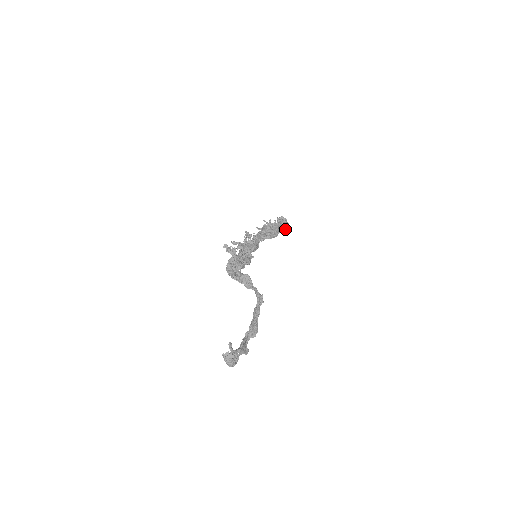
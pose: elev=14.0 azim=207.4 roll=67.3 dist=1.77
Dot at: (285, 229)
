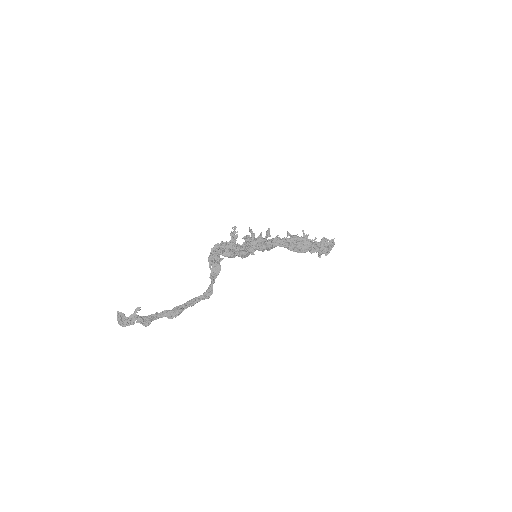
Dot at: (319, 252)
